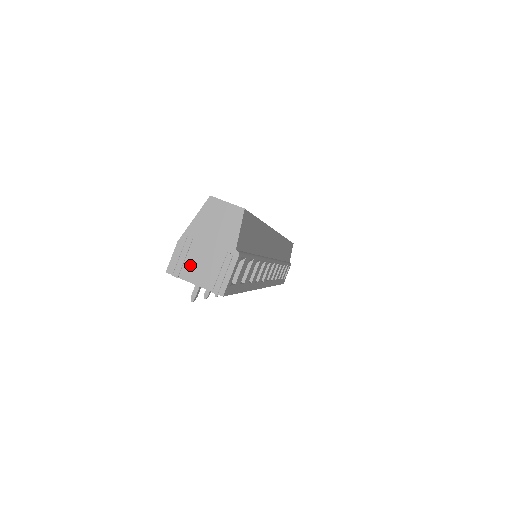
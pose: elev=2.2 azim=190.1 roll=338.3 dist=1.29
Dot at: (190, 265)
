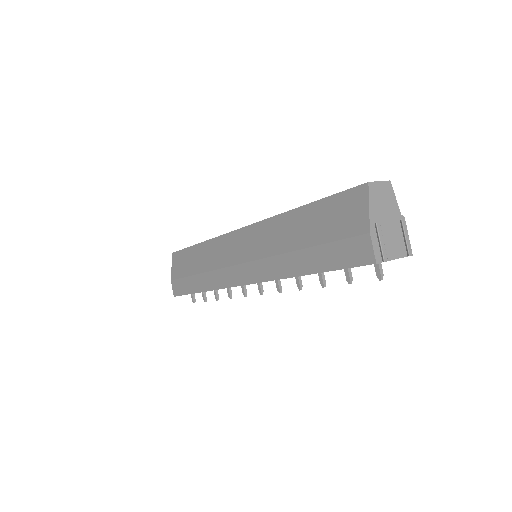
Dot at: (386, 246)
